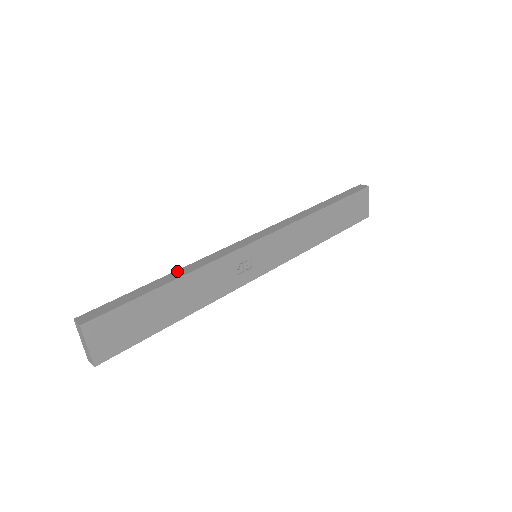
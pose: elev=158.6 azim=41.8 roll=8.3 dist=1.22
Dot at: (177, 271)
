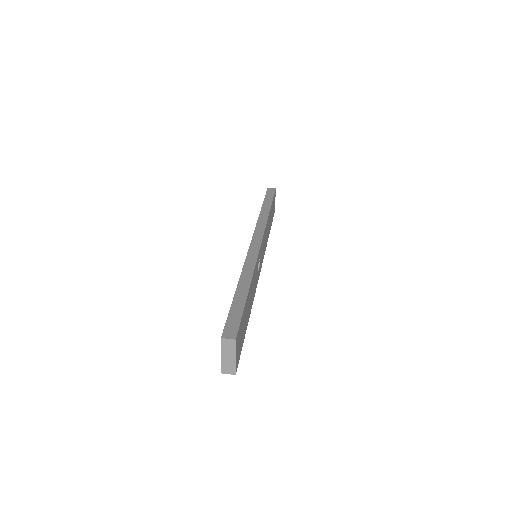
Dot at: (241, 279)
